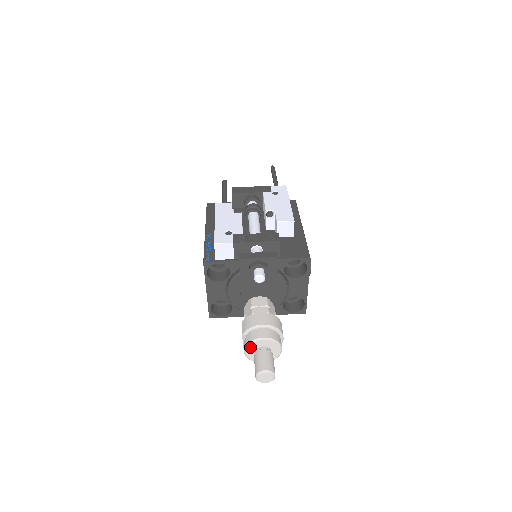
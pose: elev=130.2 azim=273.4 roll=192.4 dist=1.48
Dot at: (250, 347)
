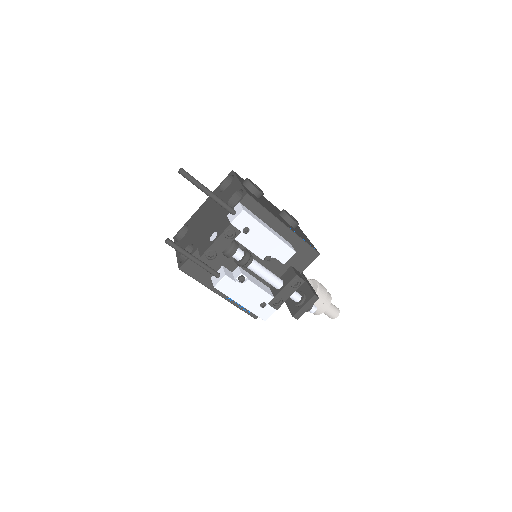
Dot at: occluded
